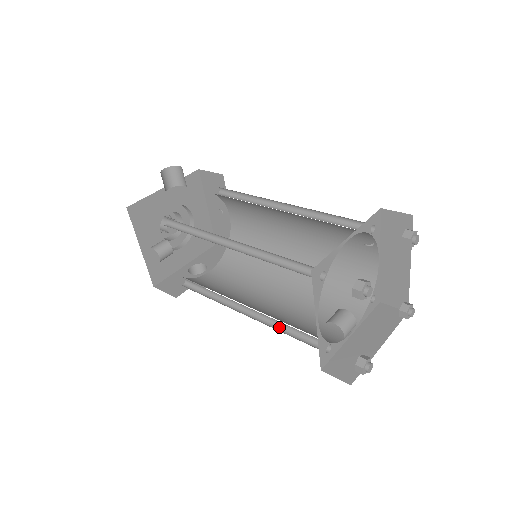
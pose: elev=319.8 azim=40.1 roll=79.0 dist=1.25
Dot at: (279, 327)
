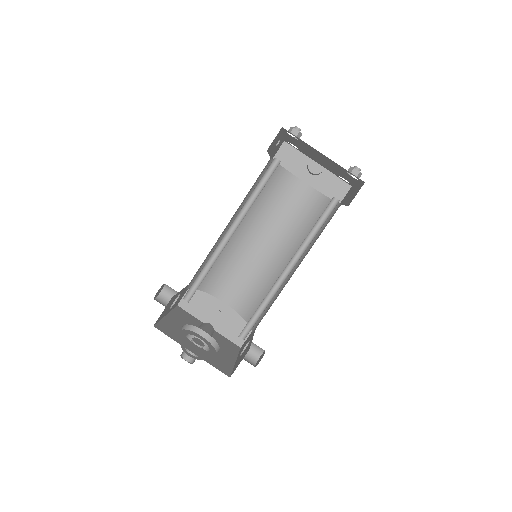
Dot at: (310, 242)
